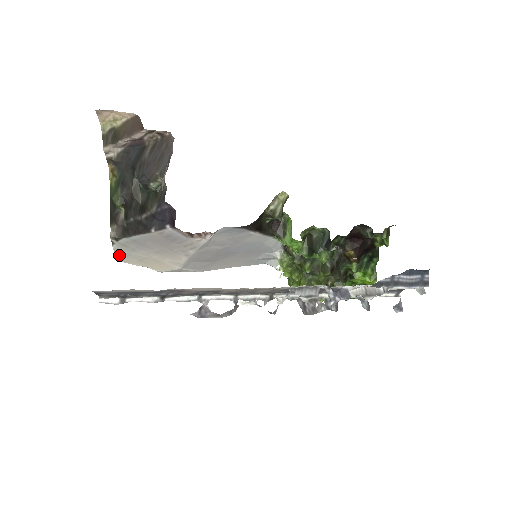
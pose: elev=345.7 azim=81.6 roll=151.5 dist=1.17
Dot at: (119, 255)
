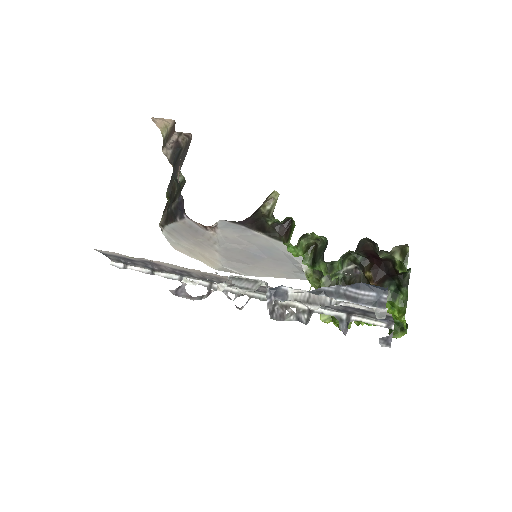
Dot at: (172, 243)
